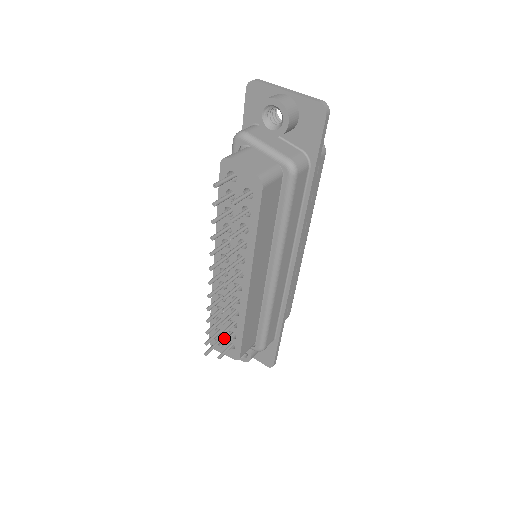
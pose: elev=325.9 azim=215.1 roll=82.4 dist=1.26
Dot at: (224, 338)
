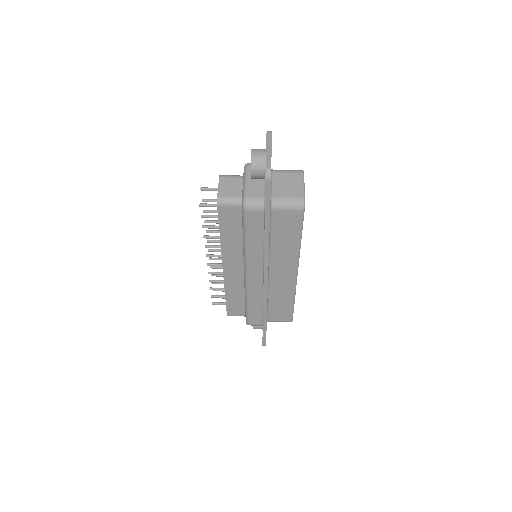
Dot at: occluded
